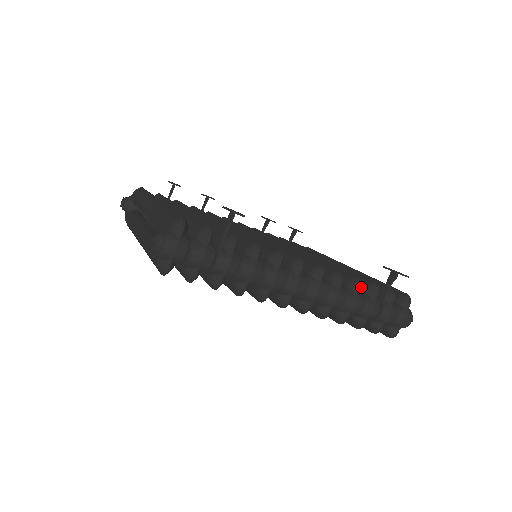
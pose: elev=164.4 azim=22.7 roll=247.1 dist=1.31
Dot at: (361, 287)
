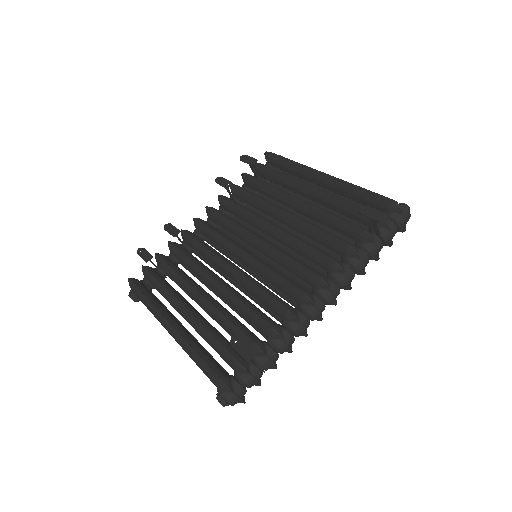
Dot at: (355, 238)
